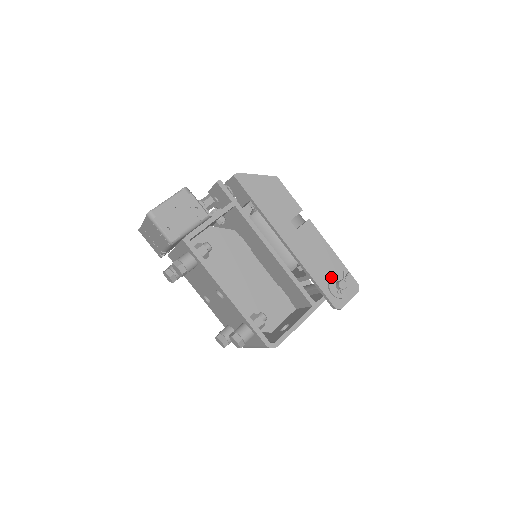
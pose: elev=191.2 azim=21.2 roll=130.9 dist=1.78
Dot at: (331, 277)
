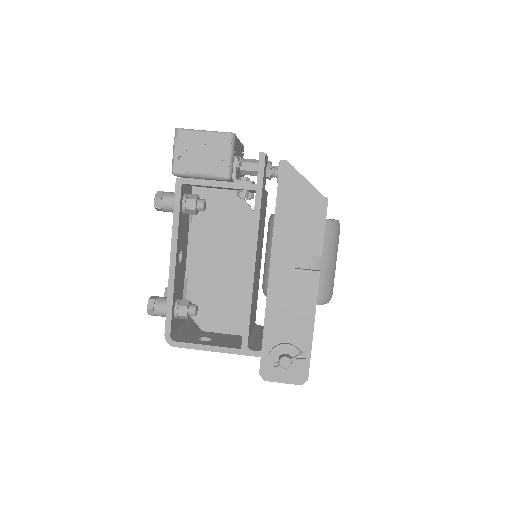
Dot at: (283, 344)
